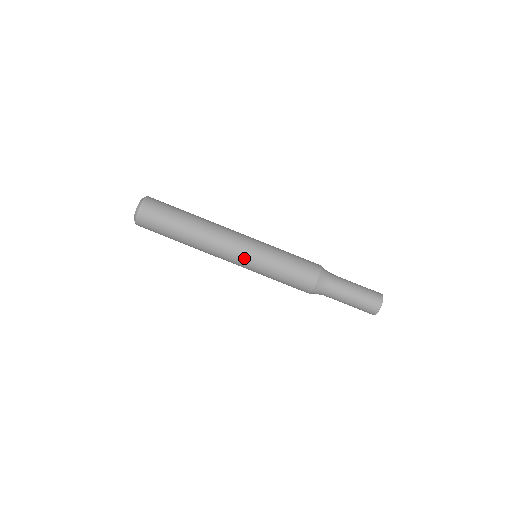
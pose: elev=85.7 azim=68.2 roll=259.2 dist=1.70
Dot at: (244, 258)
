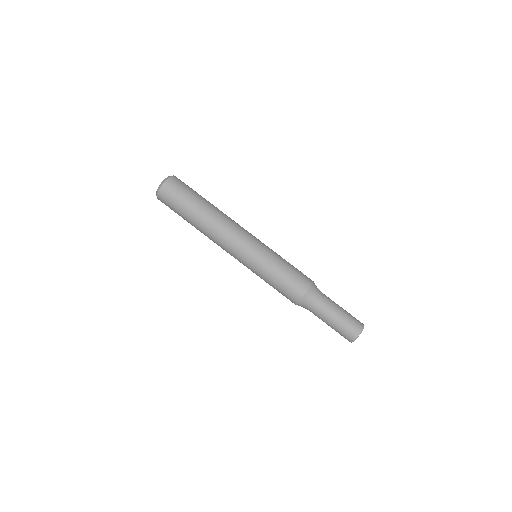
Dot at: (240, 260)
